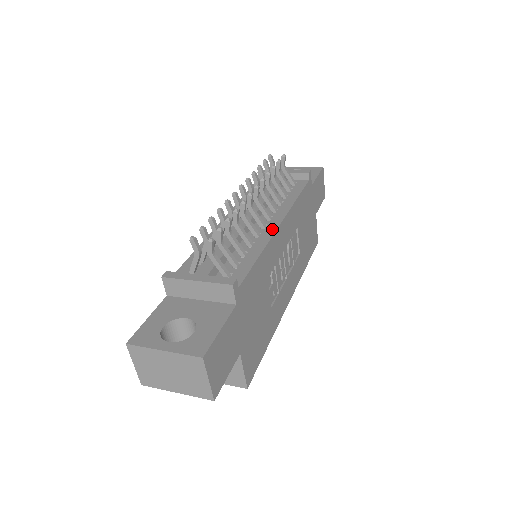
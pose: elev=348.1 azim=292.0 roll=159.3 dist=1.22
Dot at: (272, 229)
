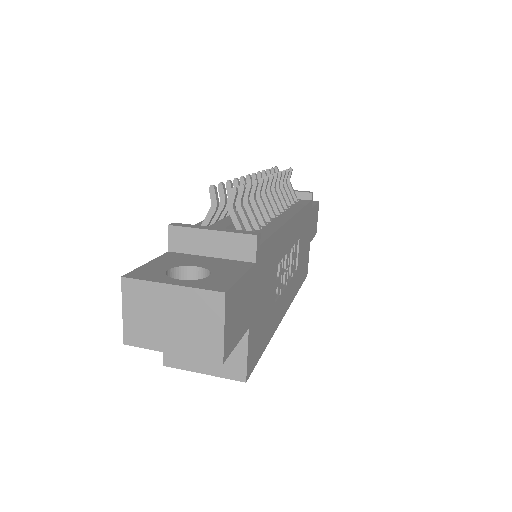
Dot at: (284, 219)
